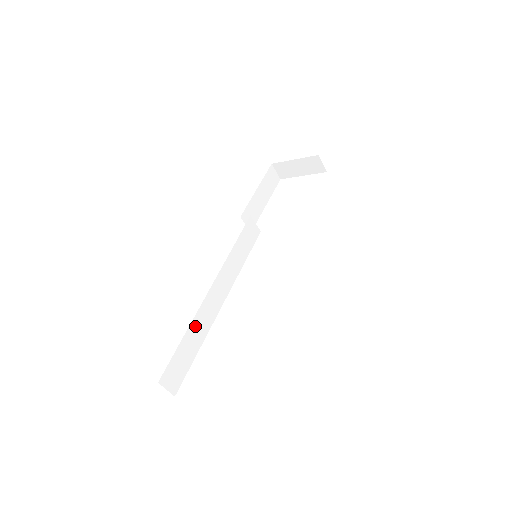
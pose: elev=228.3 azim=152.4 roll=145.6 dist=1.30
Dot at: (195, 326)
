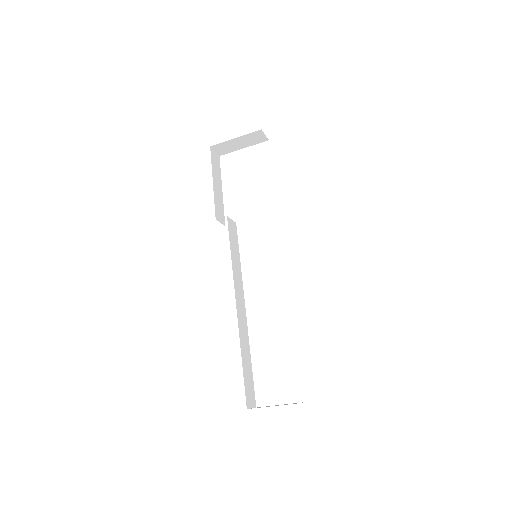
Dot at: (242, 345)
